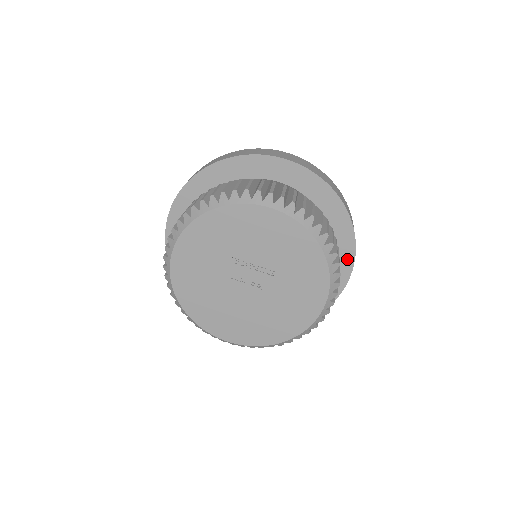
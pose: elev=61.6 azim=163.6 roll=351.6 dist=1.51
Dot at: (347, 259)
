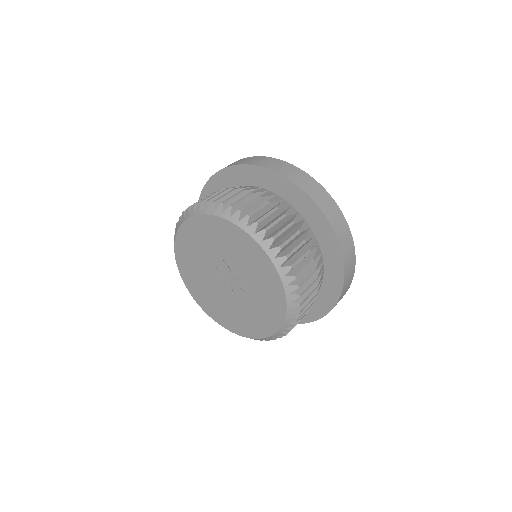
Dot at: (319, 311)
